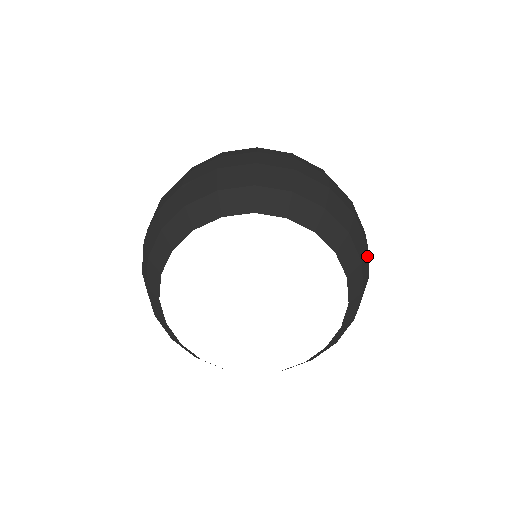
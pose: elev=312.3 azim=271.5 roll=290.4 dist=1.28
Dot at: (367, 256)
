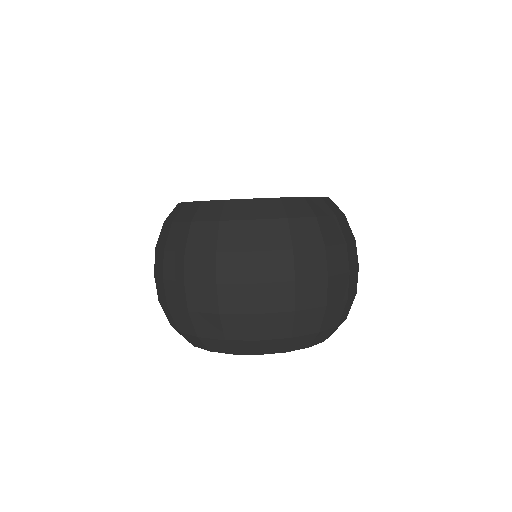
Dot at: occluded
